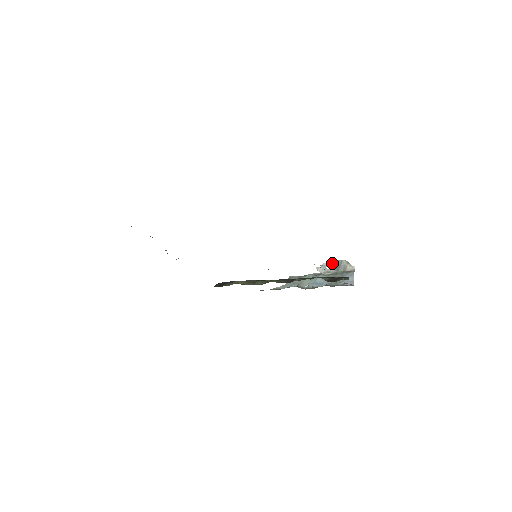
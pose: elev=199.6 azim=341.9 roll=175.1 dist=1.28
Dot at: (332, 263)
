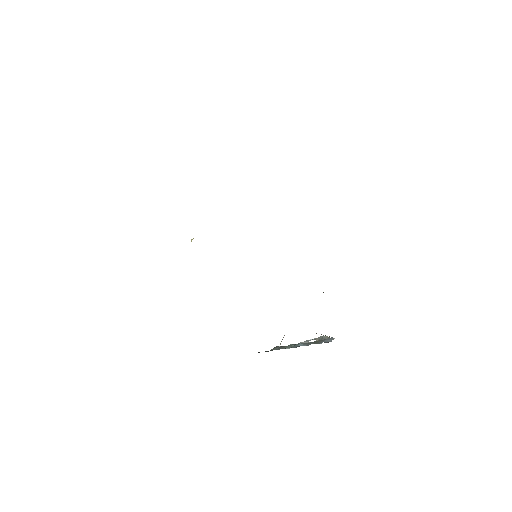
Dot at: (315, 339)
